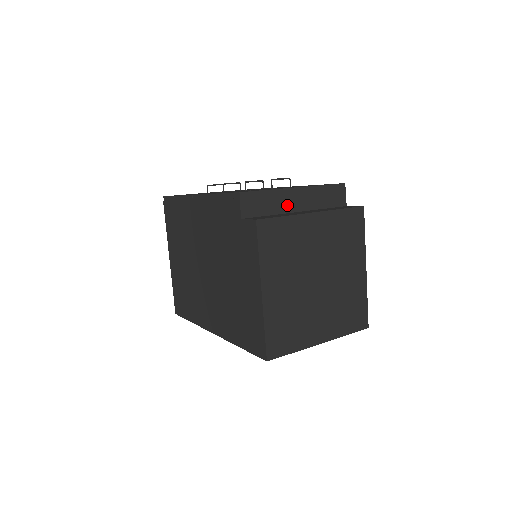
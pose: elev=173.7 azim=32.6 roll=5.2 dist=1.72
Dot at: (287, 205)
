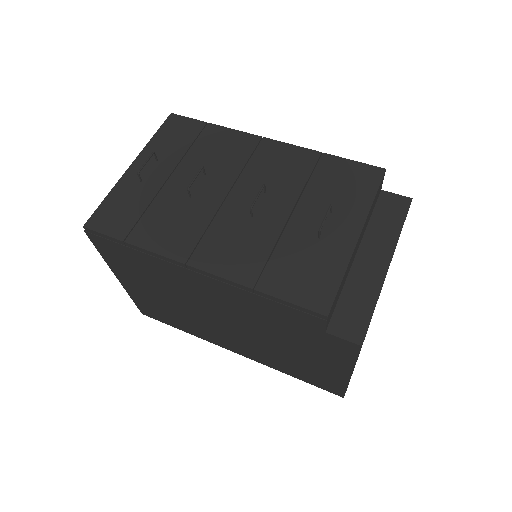
Dot at: (351, 263)
